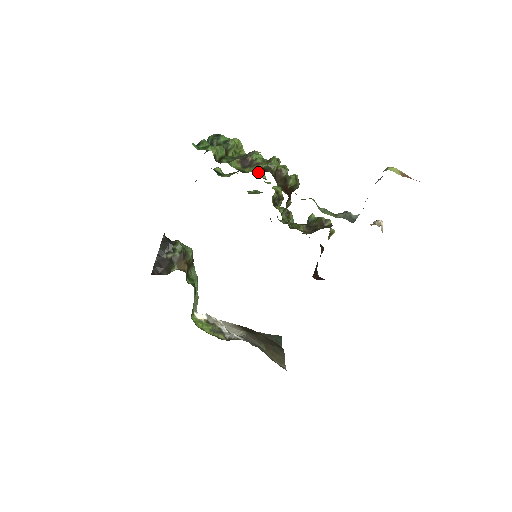
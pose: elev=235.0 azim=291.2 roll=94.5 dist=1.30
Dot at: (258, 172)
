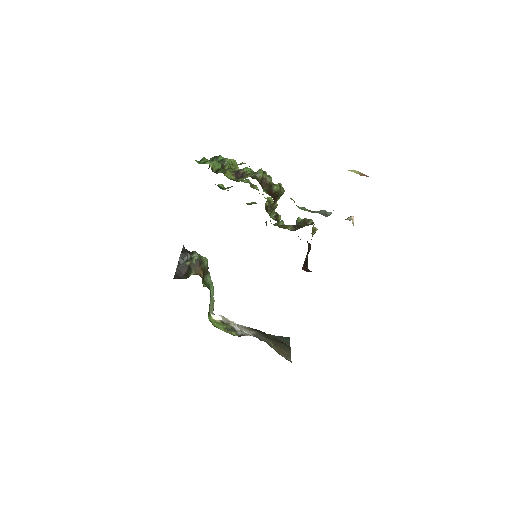
Dot at: (252, 185)
